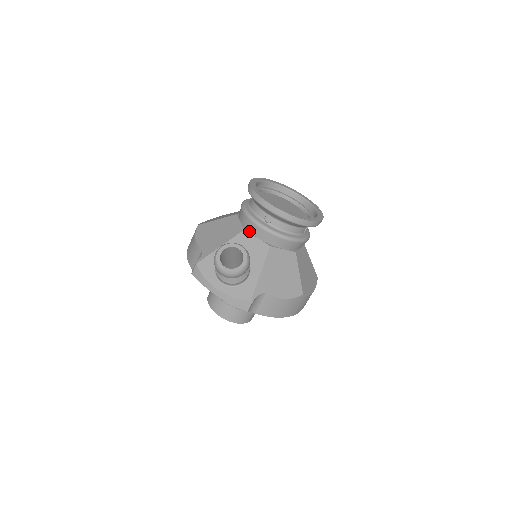
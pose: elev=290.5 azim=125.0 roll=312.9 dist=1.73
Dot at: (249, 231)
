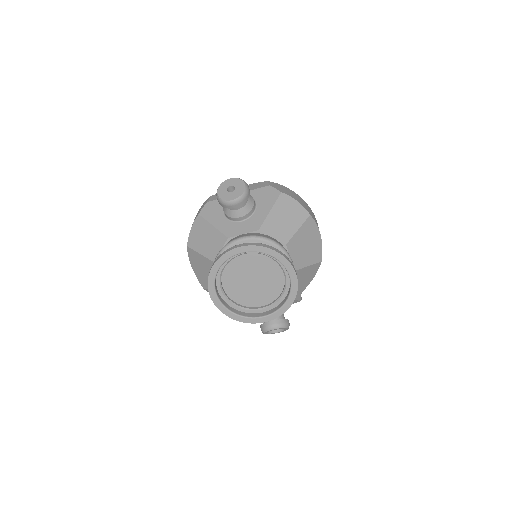
Dot at: occluded
